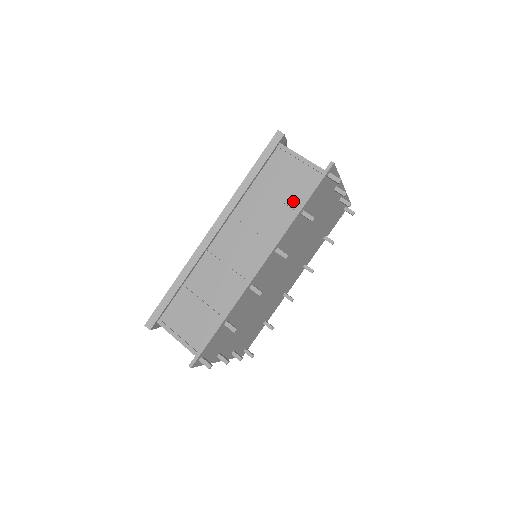
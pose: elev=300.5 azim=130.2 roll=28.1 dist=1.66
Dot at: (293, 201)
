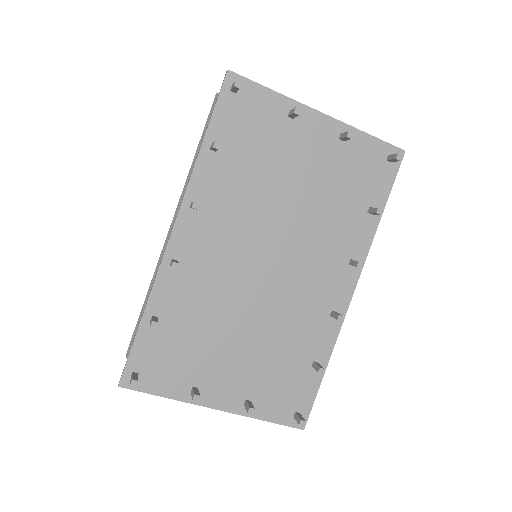
Dot at: occluded
